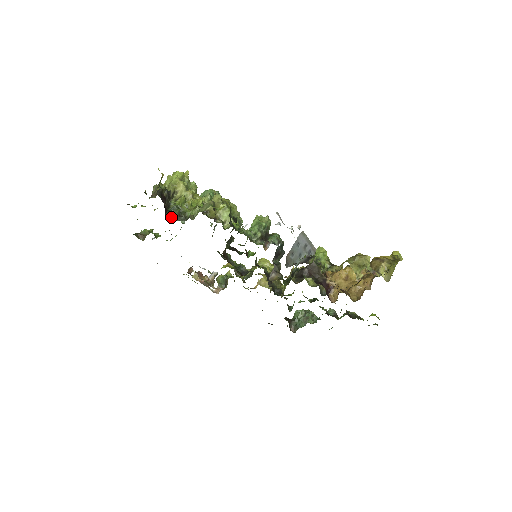
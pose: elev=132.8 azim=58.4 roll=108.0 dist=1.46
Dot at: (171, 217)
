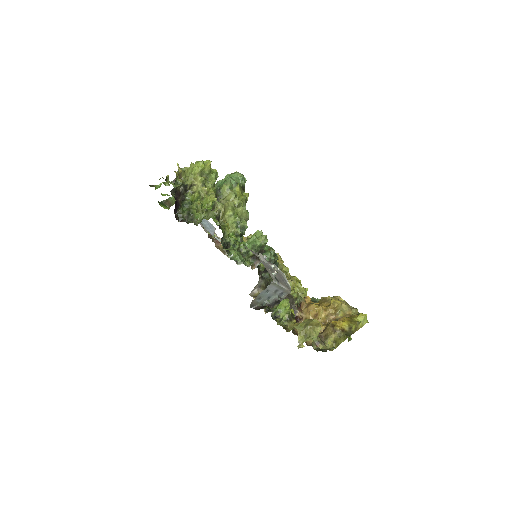
Dot at: (180, 216)
